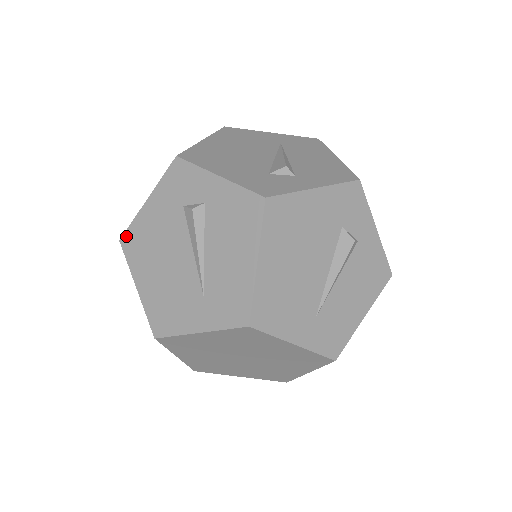
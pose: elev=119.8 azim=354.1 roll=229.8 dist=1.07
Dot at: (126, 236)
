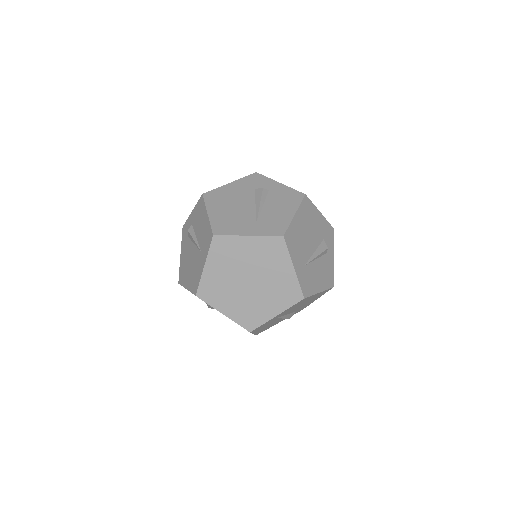
Dot at: (209, 193)
